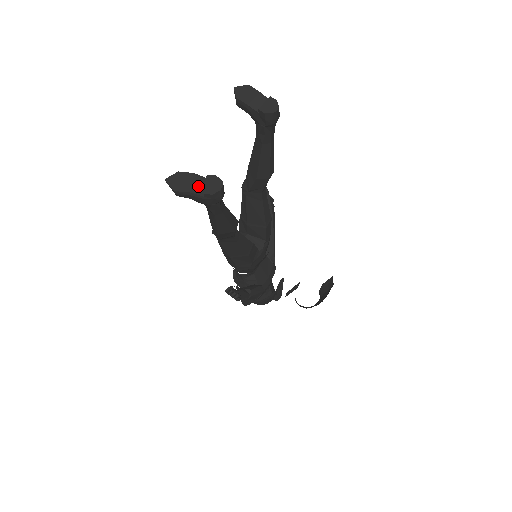
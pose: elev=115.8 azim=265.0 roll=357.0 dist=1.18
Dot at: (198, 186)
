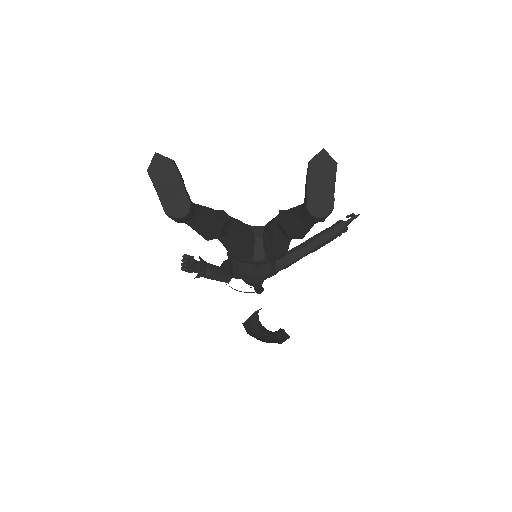
Dot at: (170, 191)
